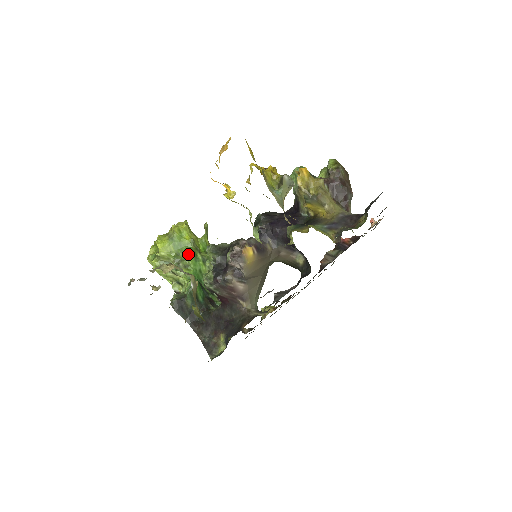
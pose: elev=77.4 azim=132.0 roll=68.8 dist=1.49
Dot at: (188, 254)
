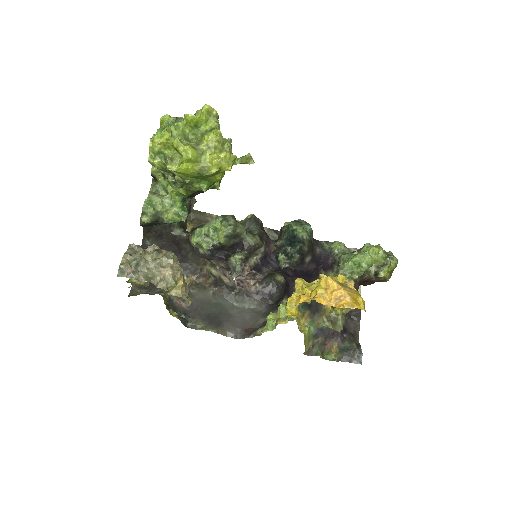
Dot at: (202, 190)
